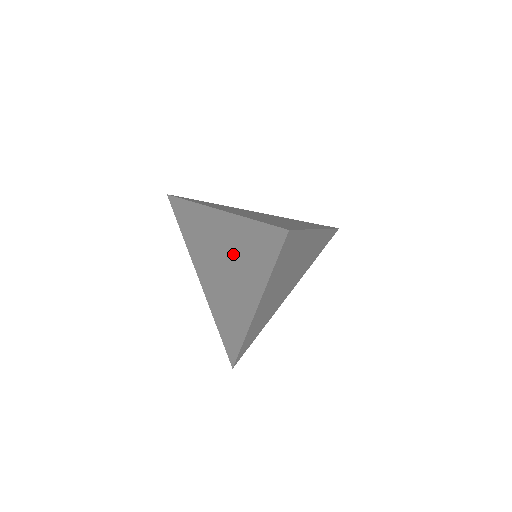
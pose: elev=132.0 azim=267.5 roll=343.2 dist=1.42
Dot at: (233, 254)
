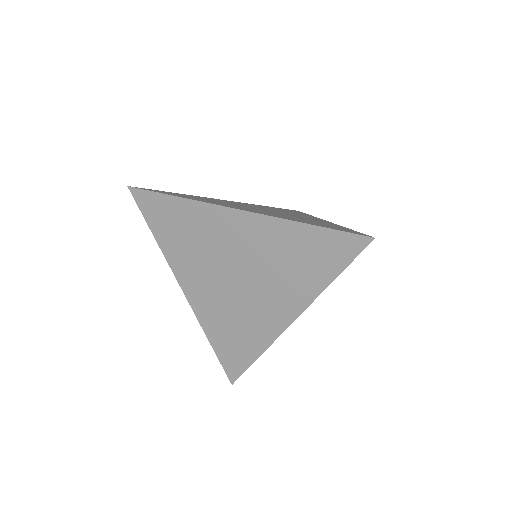
Dot at: (262, 262)
